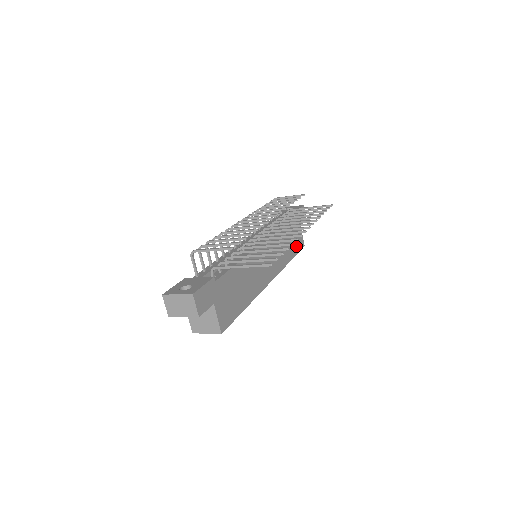
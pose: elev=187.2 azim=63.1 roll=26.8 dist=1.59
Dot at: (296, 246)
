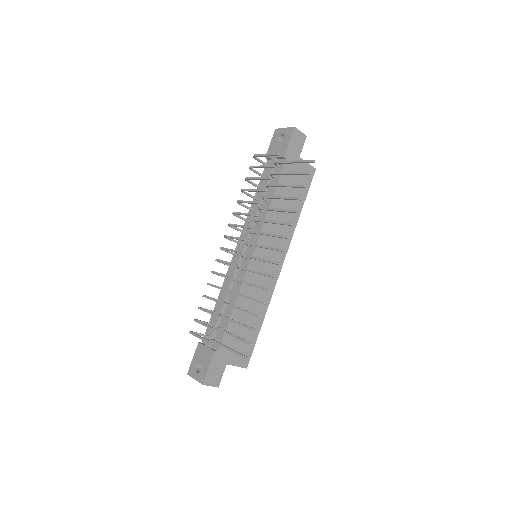
Dot at: (302, 188)
